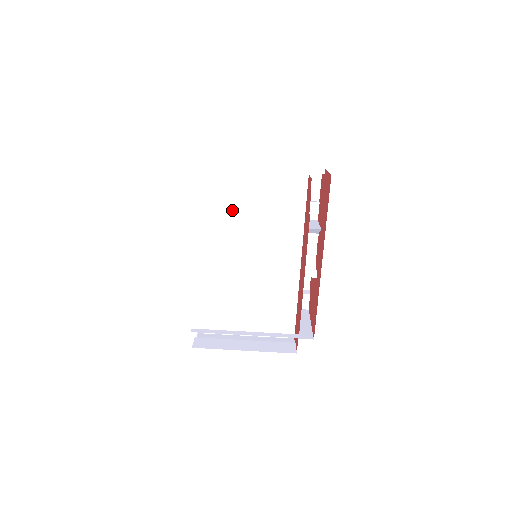
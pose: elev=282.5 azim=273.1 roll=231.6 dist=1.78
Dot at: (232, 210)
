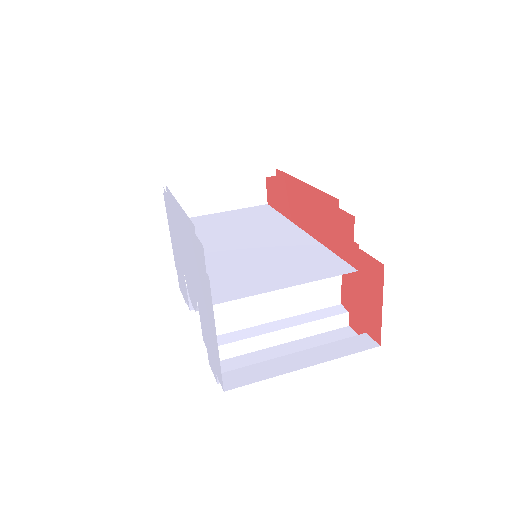
Dot at: (211, 228)
